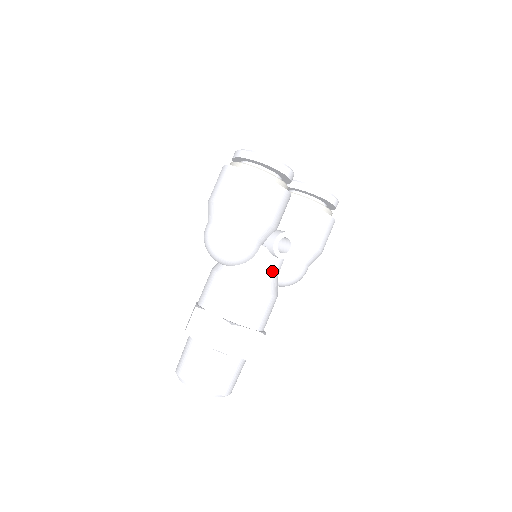
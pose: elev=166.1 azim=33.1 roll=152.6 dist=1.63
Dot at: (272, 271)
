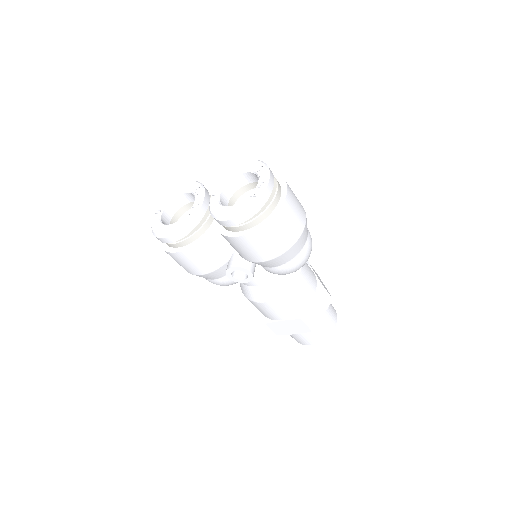
Dot at: (260, 283)
